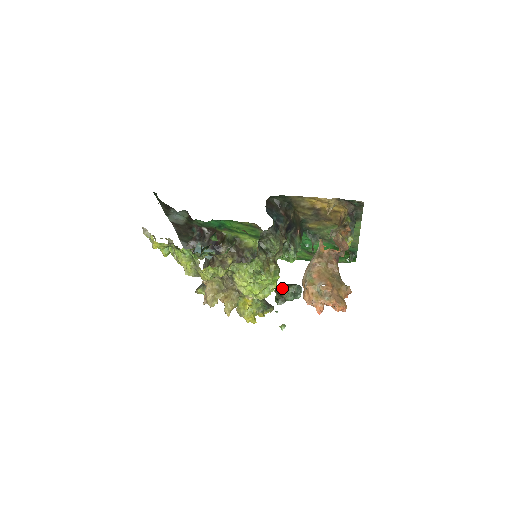
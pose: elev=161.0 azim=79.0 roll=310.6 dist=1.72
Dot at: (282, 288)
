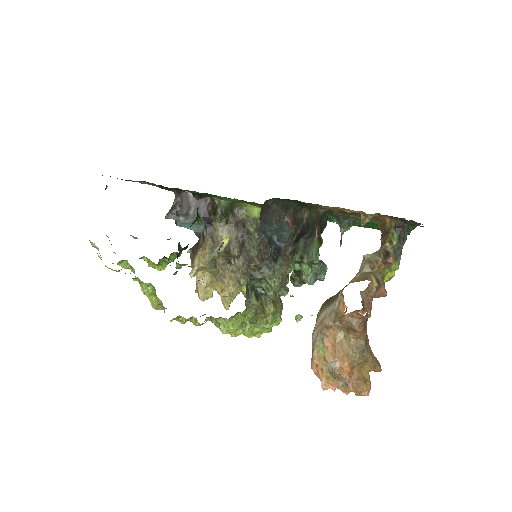
Dot at: occluded
